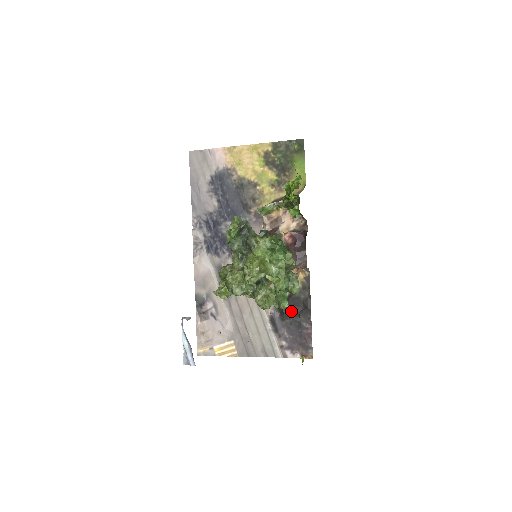
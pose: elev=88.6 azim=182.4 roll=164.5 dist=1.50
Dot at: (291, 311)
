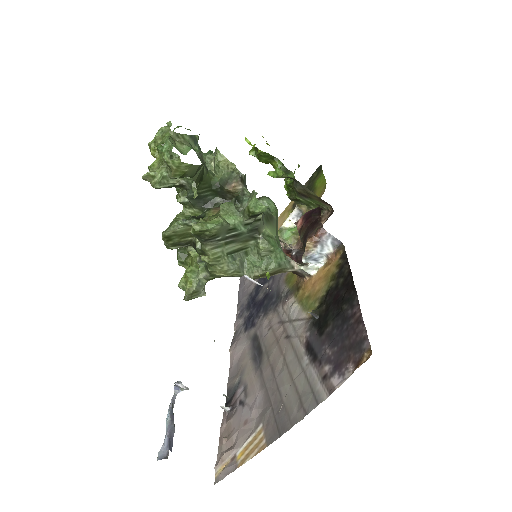
Dot at: (330, 311)
